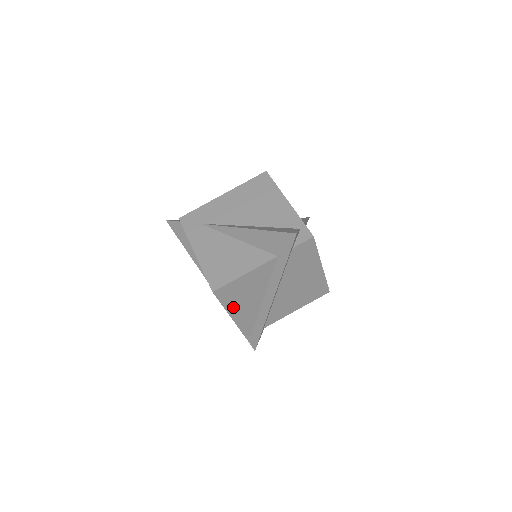
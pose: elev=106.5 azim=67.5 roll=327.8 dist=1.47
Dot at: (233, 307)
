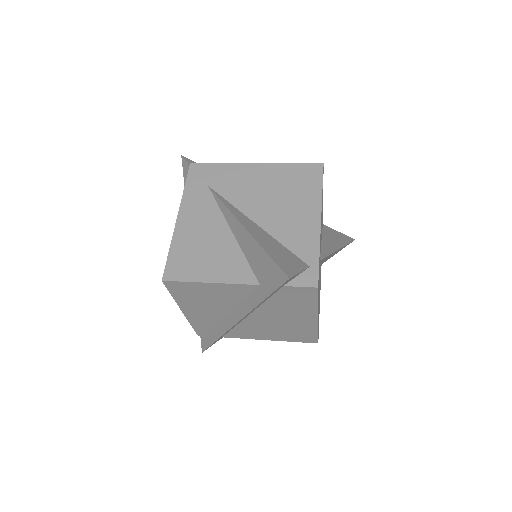
Dot at: (187, 304)
